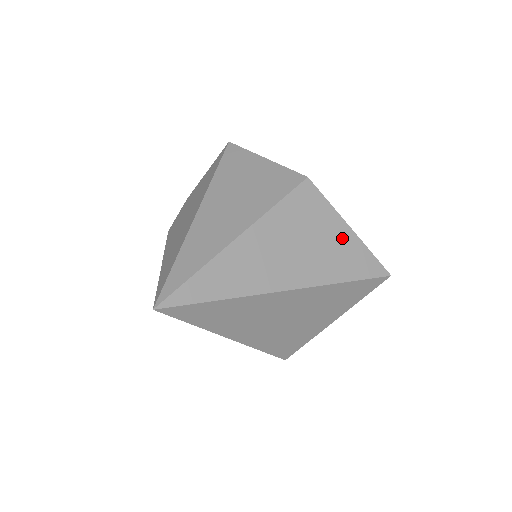
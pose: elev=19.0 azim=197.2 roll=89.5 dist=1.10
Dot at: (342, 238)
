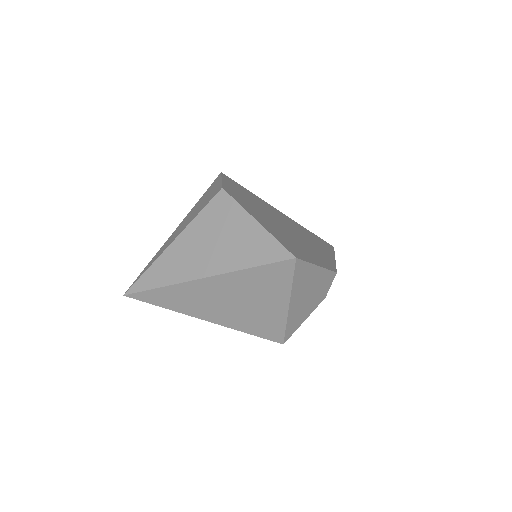
Dot at: (248, 231)
